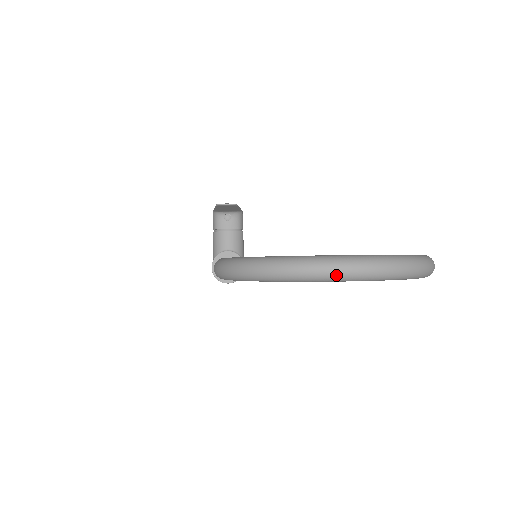
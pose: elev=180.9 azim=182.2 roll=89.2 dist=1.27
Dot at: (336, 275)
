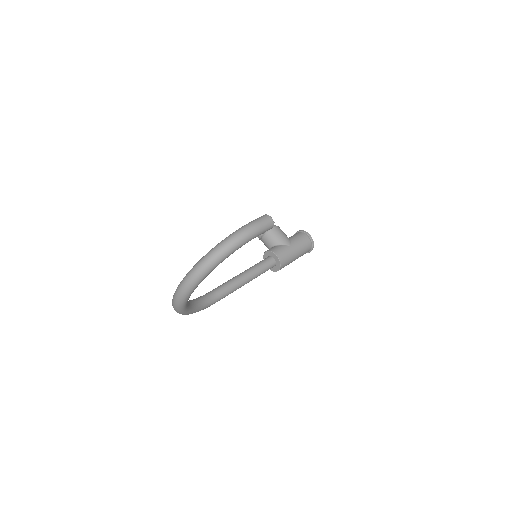
Dot at: (178, 304)
